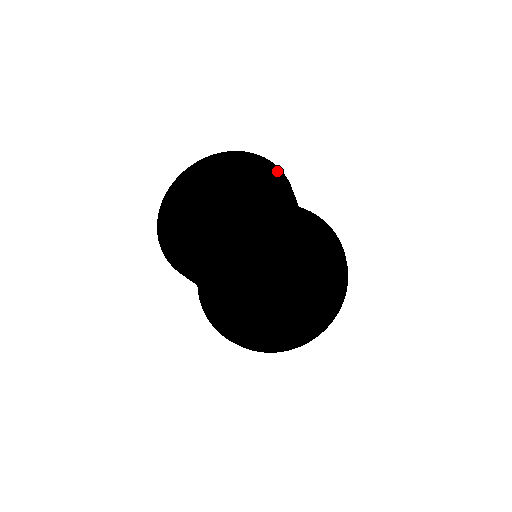
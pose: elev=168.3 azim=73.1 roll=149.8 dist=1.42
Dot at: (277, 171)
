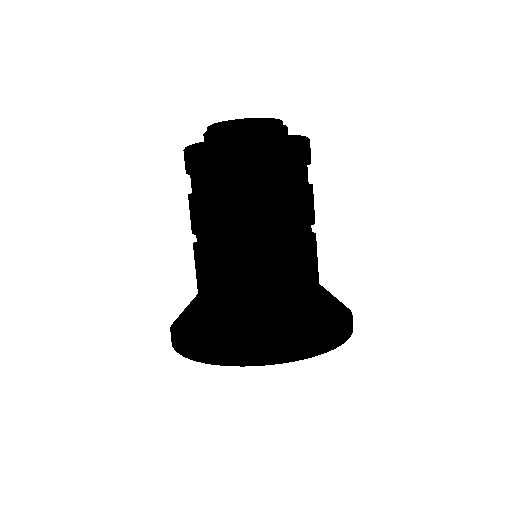
Dot at: (302, 136)
